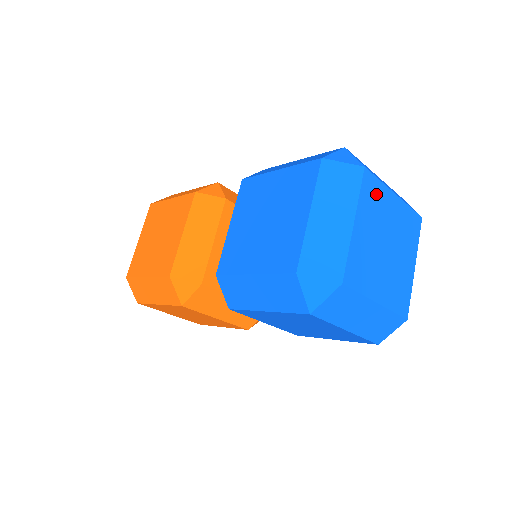
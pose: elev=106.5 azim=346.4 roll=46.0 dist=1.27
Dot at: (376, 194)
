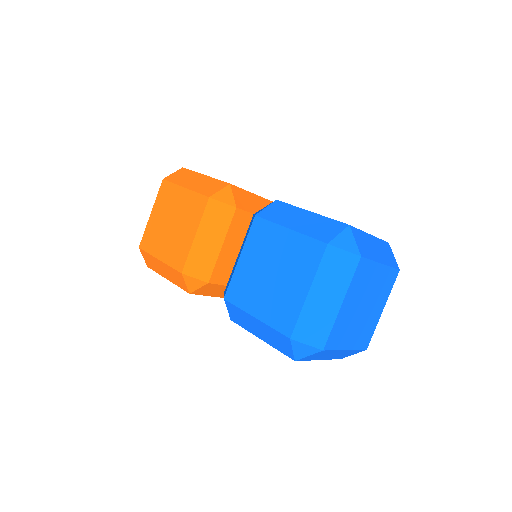
Dot at: (365, 273)
